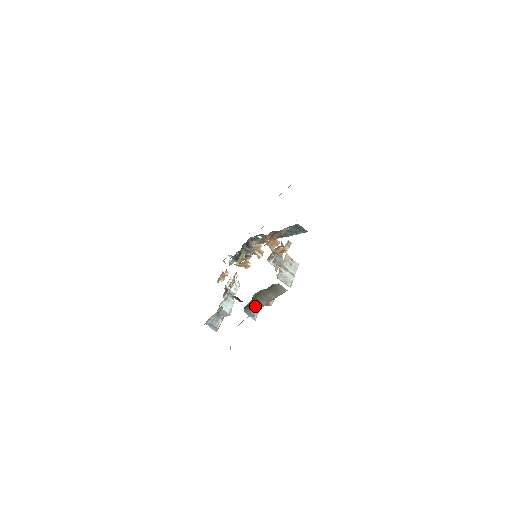
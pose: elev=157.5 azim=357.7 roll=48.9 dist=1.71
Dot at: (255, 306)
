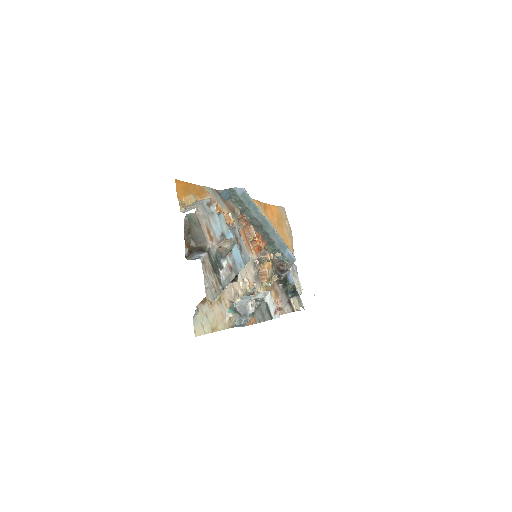
Dot at: (197, 251)
